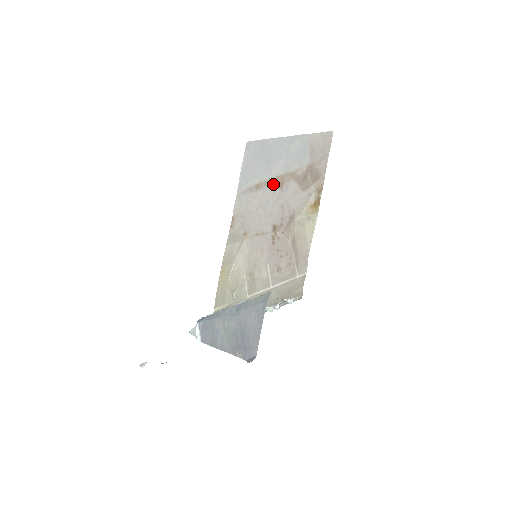
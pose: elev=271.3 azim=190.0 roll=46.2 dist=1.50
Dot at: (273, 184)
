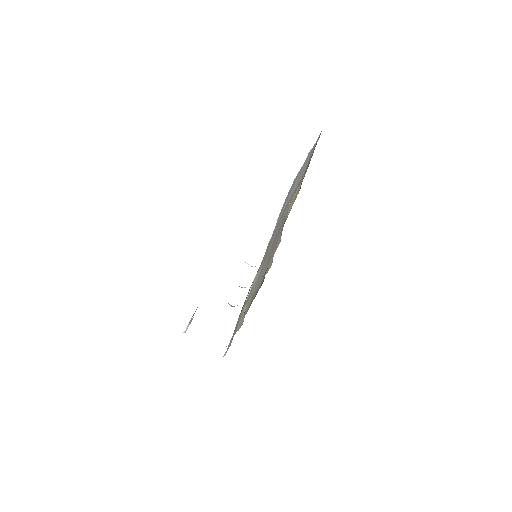
Dot at: (288, 203)
